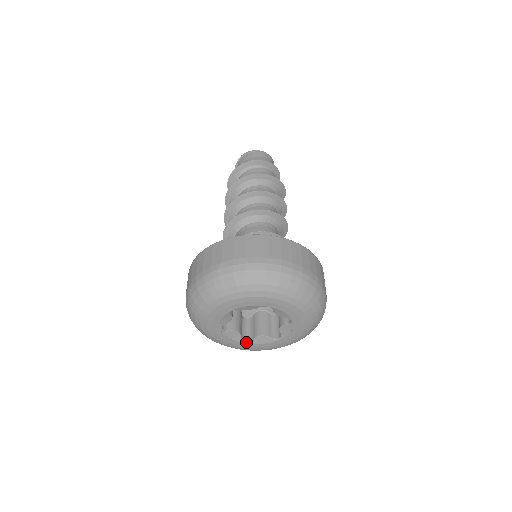
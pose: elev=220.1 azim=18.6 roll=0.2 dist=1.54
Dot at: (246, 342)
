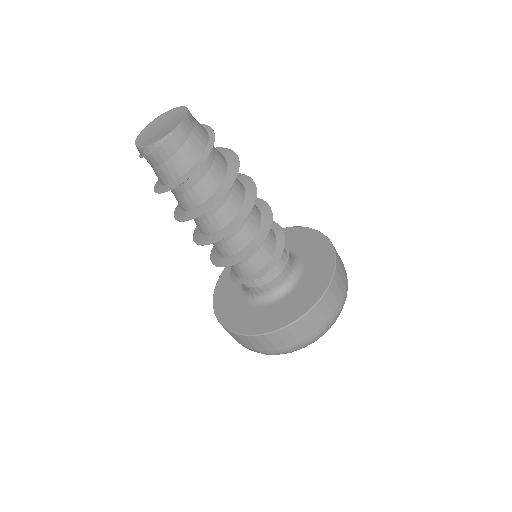
Dot at: occluded
